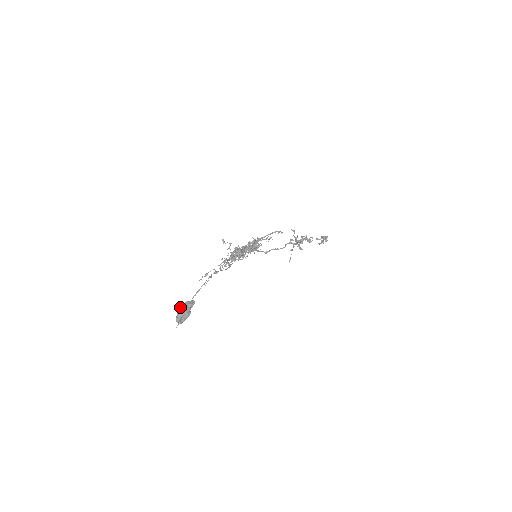
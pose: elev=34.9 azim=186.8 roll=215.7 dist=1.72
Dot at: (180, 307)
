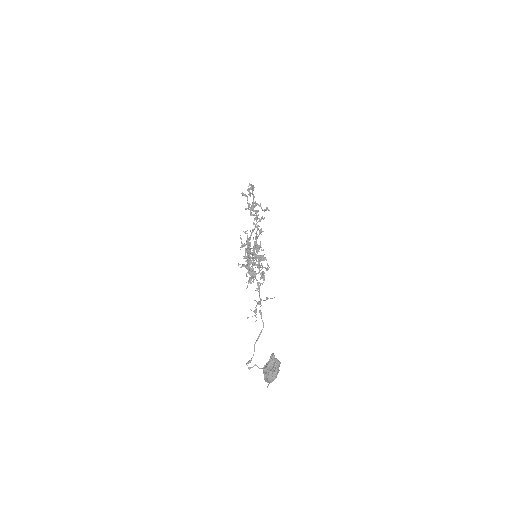
Dot at: (276, 371)
